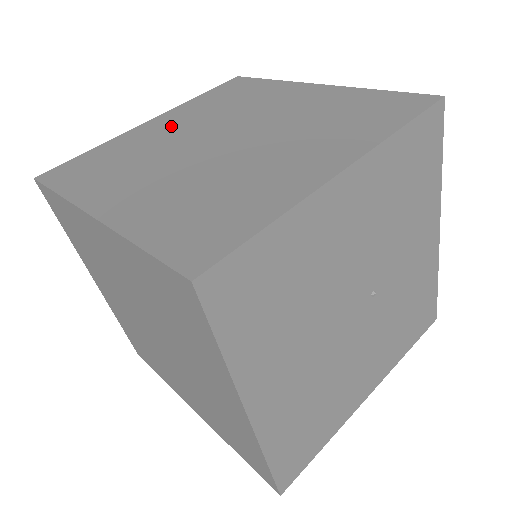
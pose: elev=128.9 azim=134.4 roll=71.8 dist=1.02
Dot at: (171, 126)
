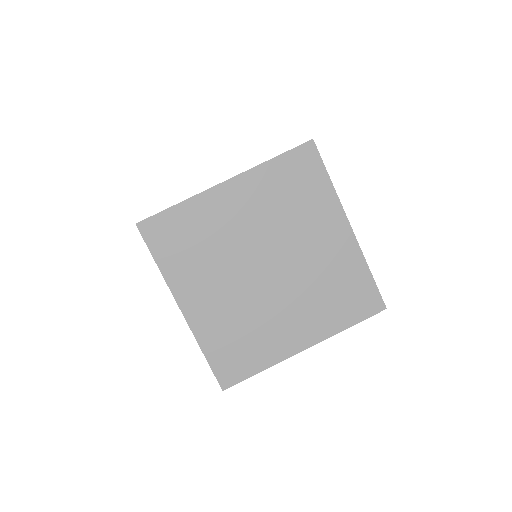
Dot at: occluded
